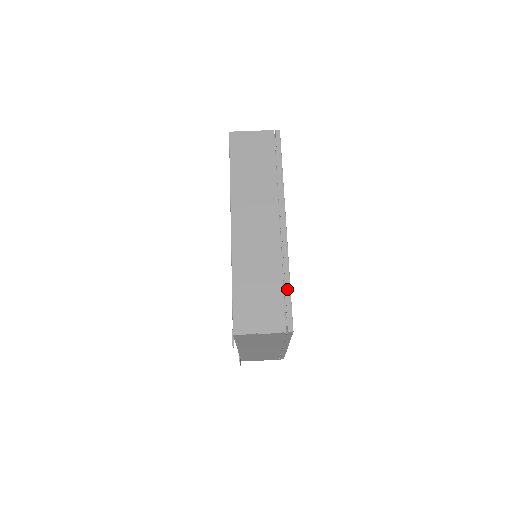
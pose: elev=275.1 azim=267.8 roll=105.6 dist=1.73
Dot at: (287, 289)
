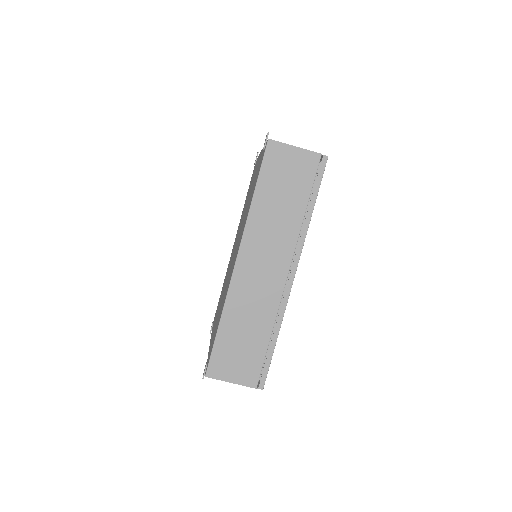
Dot at: (271, 348)
